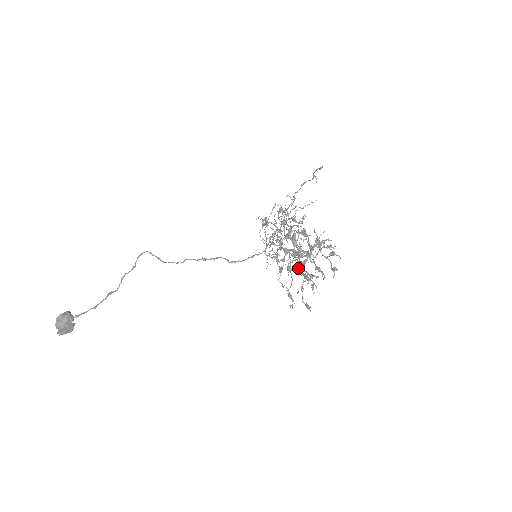
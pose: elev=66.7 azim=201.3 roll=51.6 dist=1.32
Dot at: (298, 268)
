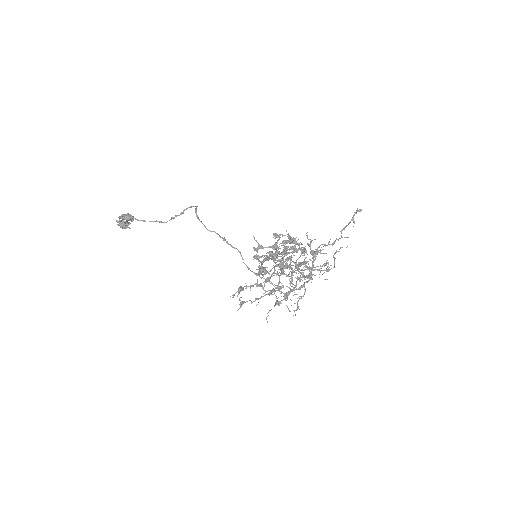
Dot at: (259, 256)
